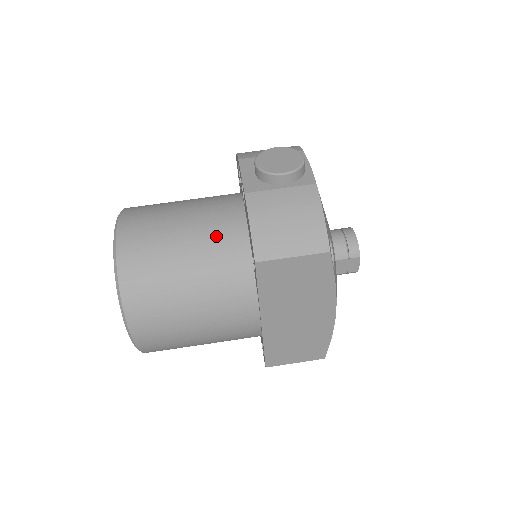
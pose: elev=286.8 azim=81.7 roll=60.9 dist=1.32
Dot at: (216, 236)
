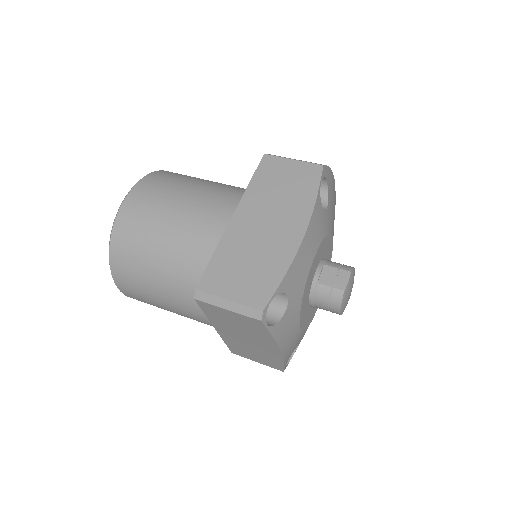
Dot at: occluded
